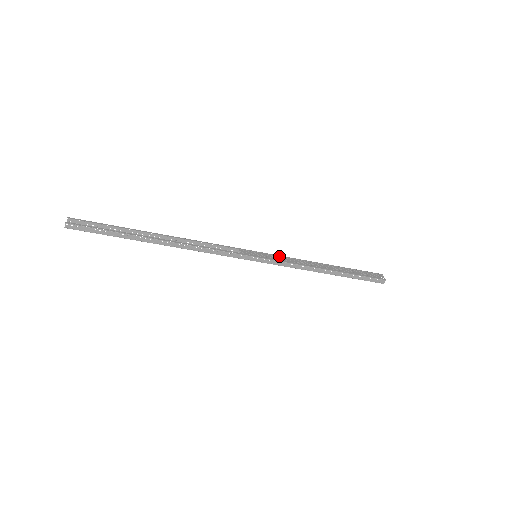
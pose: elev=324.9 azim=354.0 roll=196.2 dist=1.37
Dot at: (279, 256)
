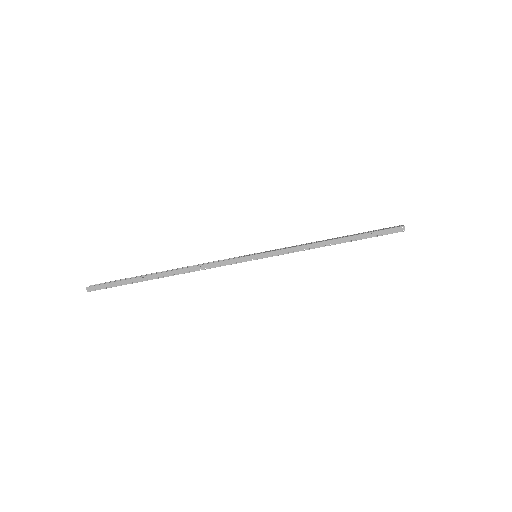
Dot at: occluded
